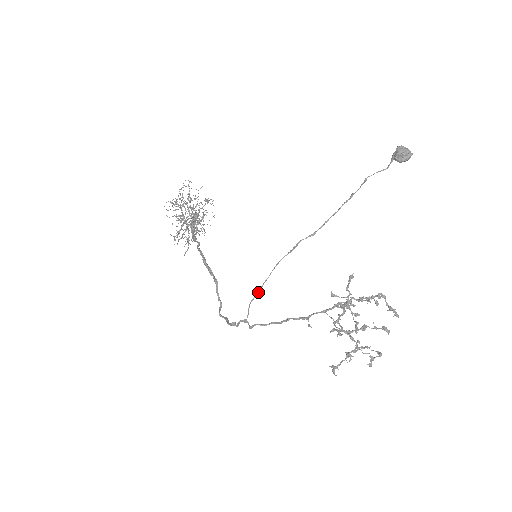
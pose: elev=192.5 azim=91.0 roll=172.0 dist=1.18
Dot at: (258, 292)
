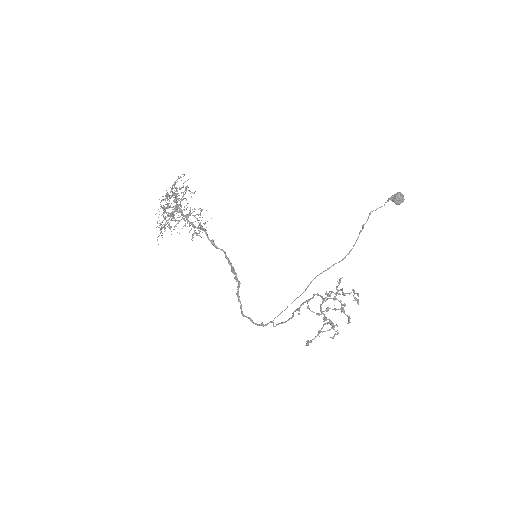
Dot at: occluded
